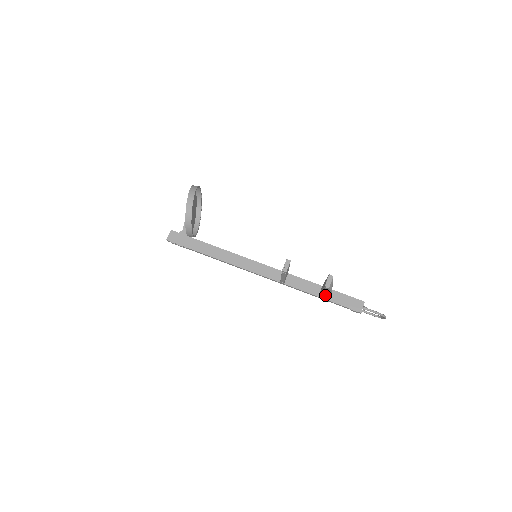
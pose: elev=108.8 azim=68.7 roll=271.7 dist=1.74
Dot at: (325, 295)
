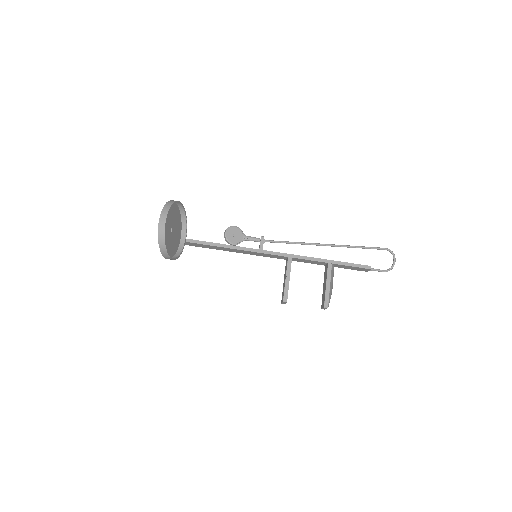
Dot at: occluded
